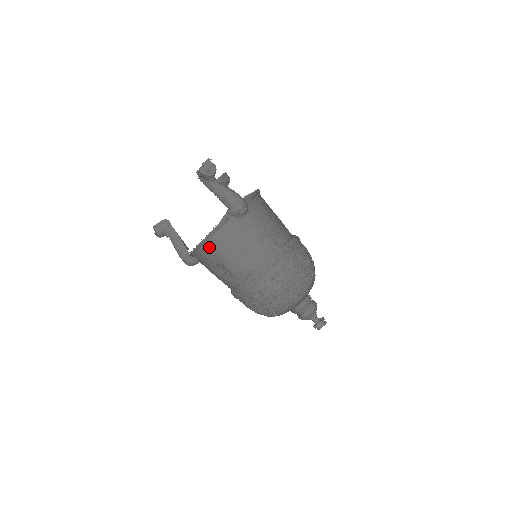
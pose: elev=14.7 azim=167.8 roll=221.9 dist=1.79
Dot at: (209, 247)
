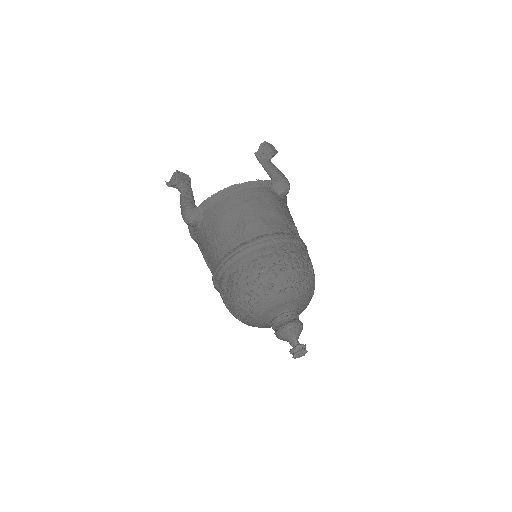
Dot at: (238, 194)
